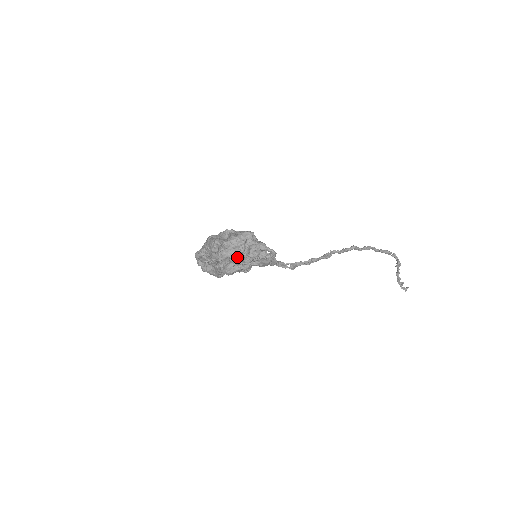
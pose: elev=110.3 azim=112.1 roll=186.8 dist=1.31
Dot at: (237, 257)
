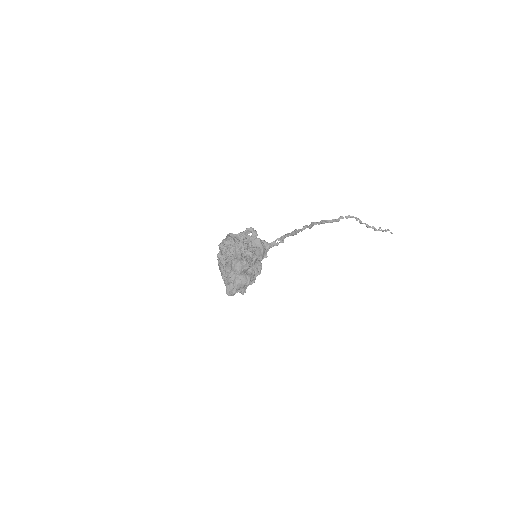
Dot at: (234, 245)
